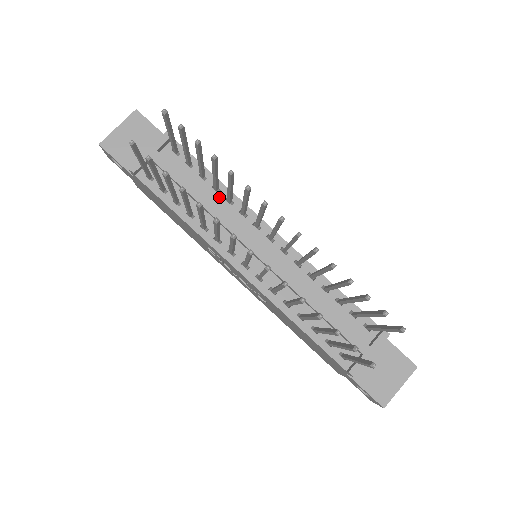
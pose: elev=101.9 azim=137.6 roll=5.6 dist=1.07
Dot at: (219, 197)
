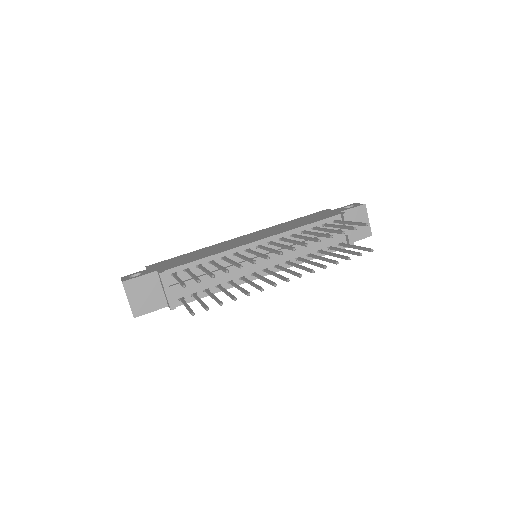
Dot at: occluded
